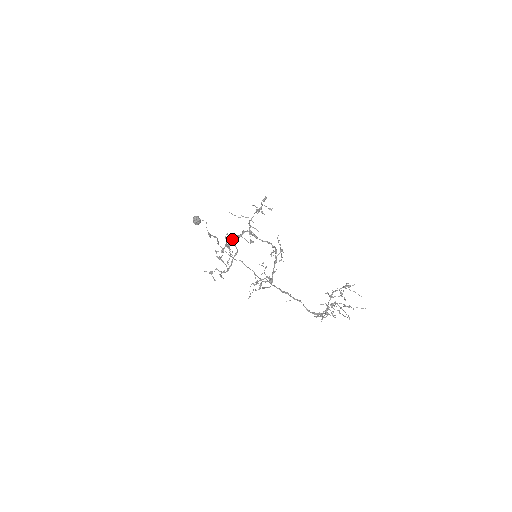
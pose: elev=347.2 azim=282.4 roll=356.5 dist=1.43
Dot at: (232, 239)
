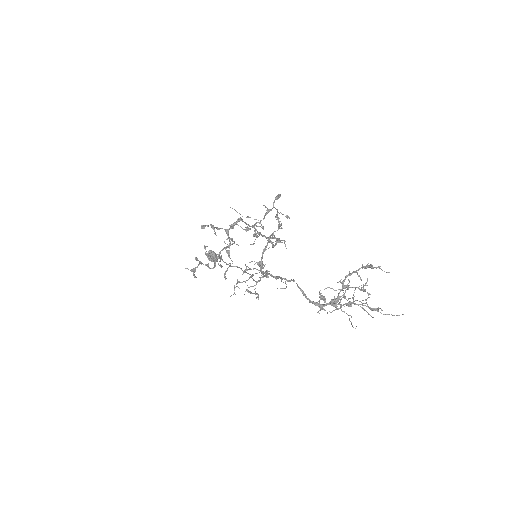
Dot at: (225, 229)
